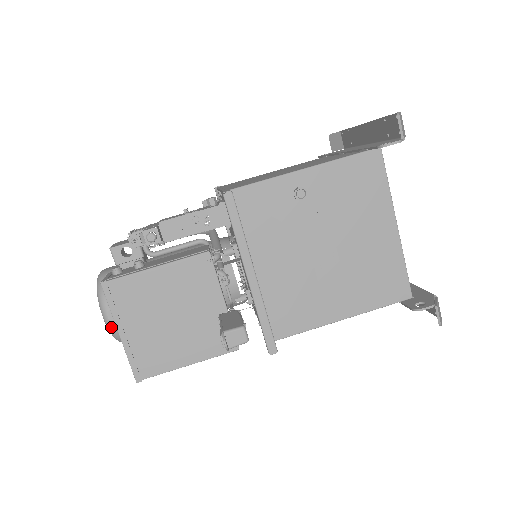
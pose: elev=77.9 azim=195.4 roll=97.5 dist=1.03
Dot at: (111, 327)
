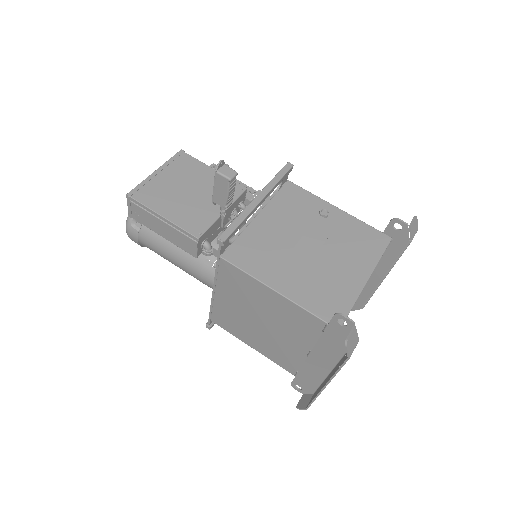
Dot at: occluded
